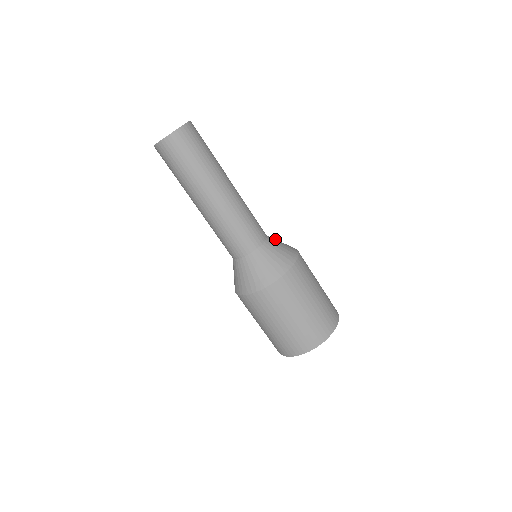
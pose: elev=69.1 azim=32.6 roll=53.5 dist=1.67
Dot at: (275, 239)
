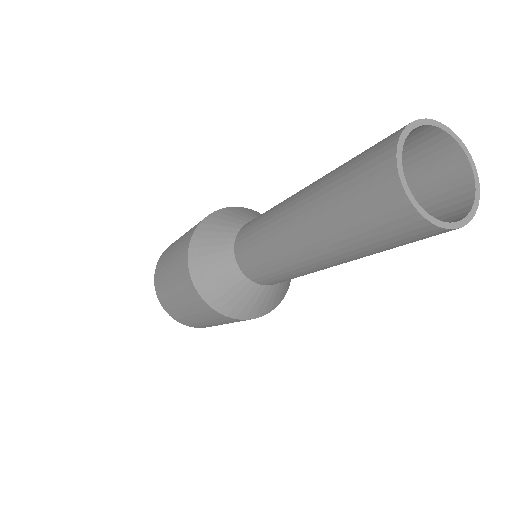
Dot at: occluded
